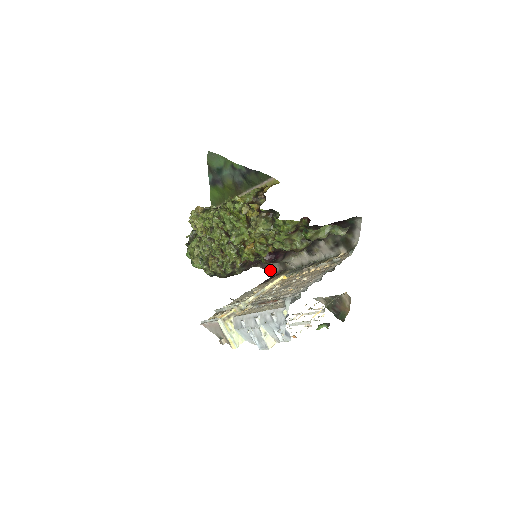
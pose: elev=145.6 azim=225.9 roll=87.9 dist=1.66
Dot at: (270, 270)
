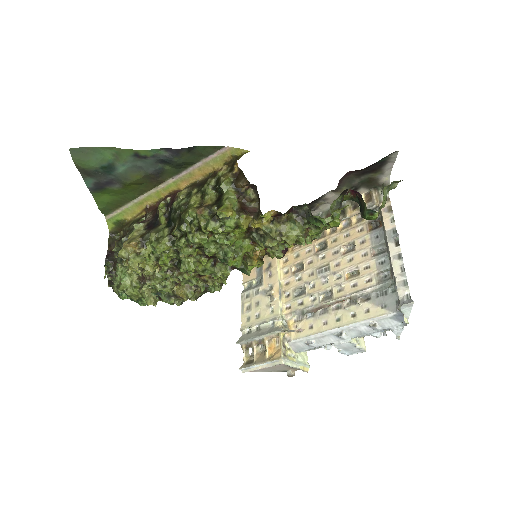
Dot at: occluded
